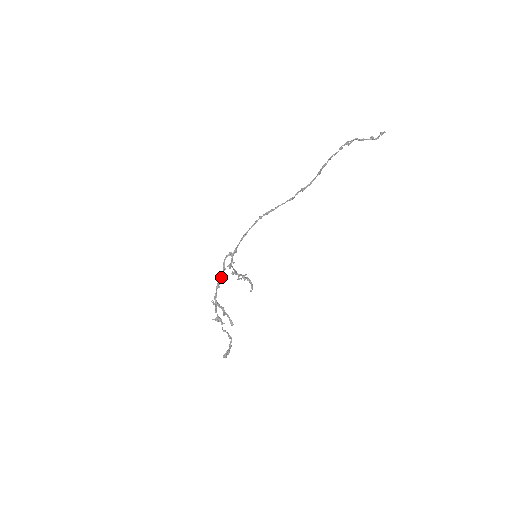
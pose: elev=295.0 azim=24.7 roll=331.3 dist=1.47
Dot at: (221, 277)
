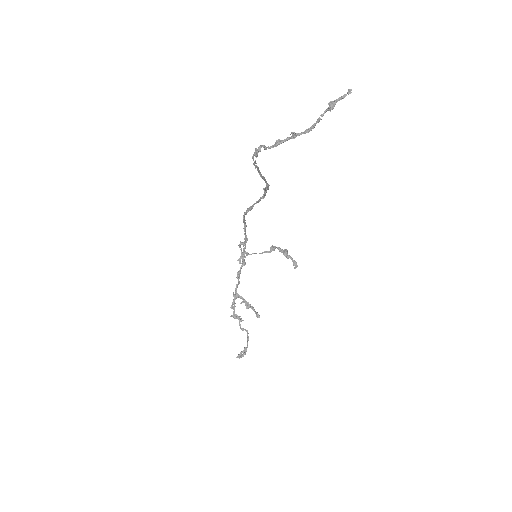
Dot at: (241, 266)
